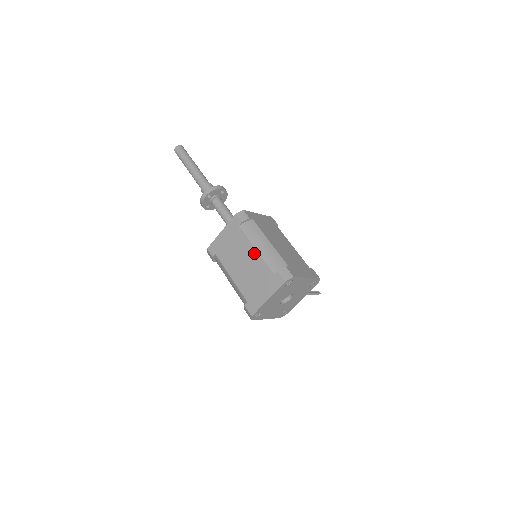
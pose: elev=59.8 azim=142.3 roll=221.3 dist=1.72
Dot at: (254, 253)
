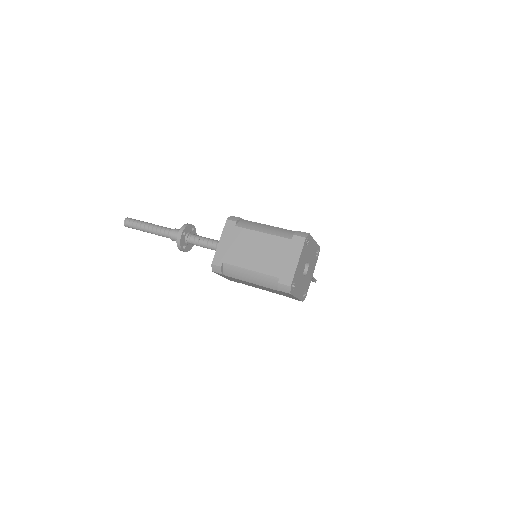
Dot at: (263, 236)
